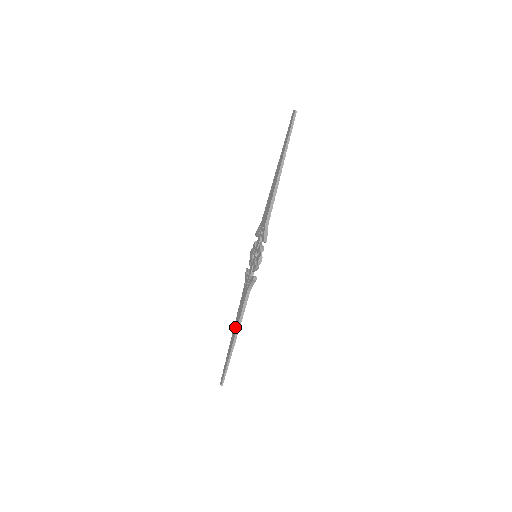
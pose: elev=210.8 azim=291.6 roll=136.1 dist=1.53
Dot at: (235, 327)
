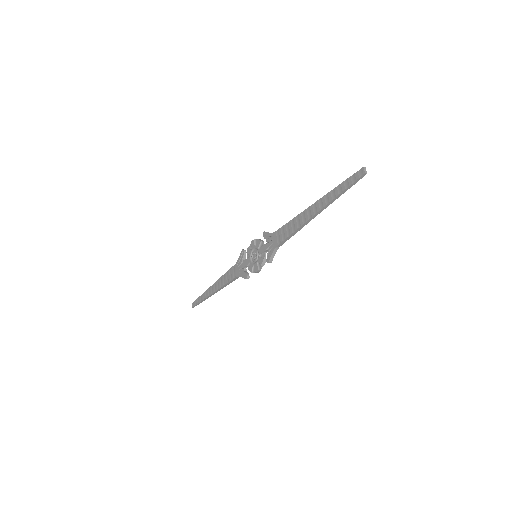
Dot at: (217, 285)
